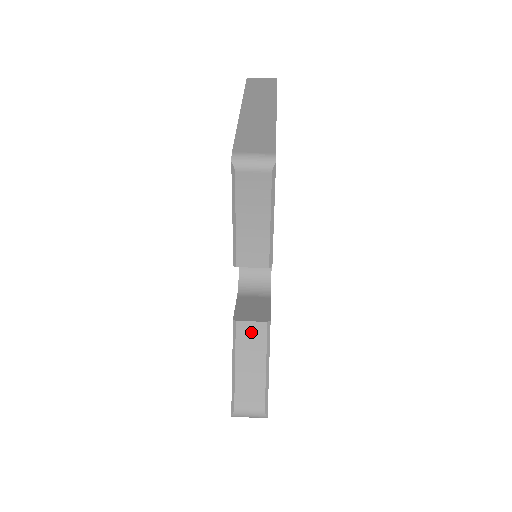
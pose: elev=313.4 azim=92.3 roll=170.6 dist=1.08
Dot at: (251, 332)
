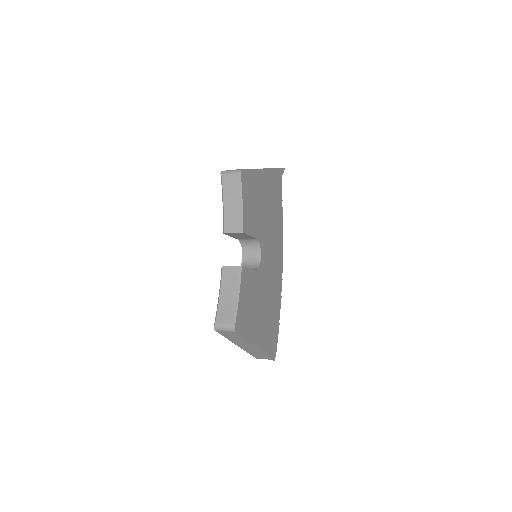
Dot at: (230, 273)
